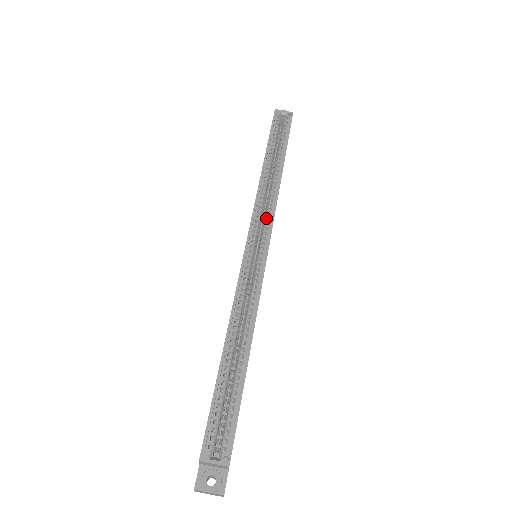
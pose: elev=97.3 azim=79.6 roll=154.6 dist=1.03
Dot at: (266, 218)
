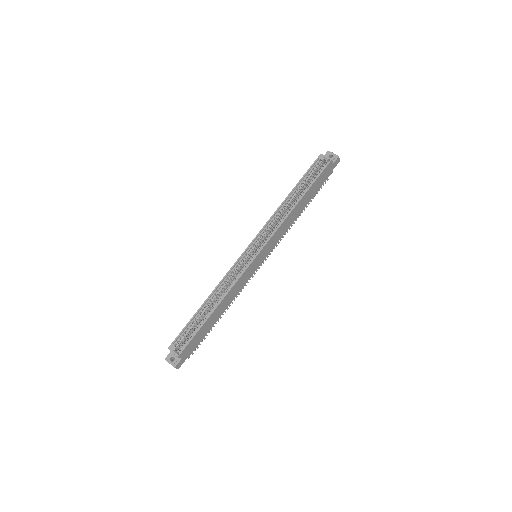
Dot at: (268, 236)
